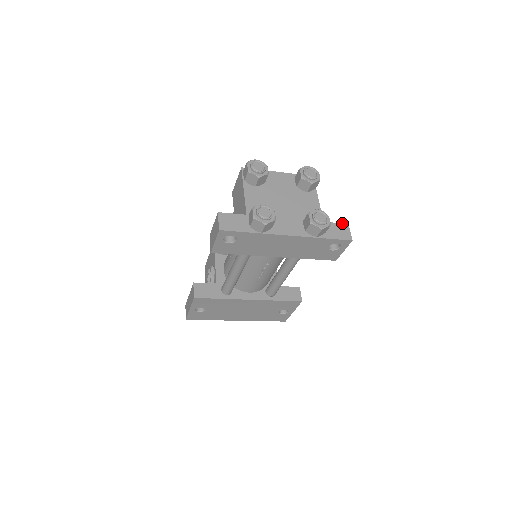
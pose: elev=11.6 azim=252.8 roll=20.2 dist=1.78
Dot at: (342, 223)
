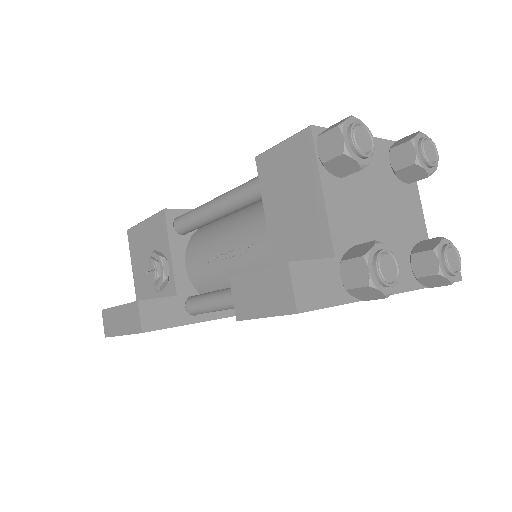
Dot at: occluded
